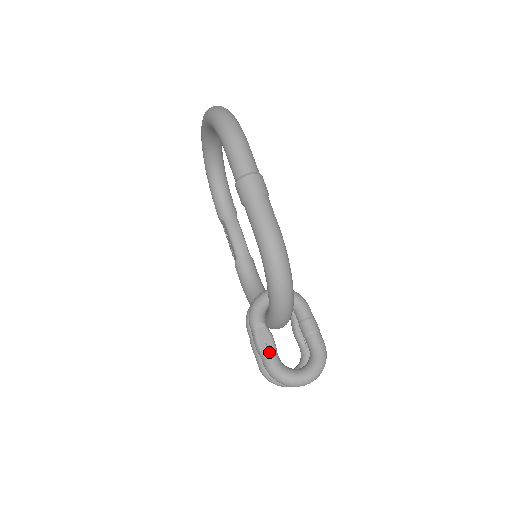
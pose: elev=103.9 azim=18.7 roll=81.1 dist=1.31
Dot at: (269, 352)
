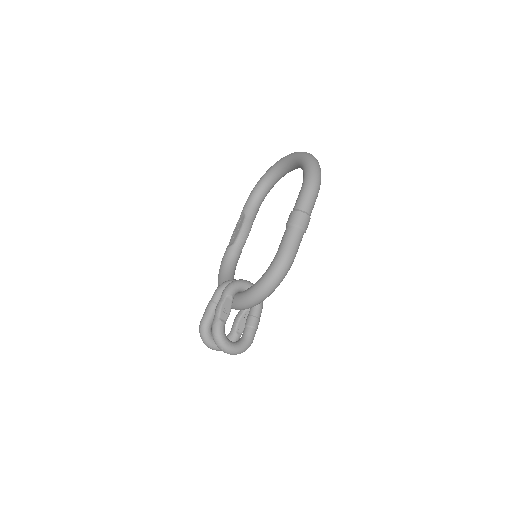
Dot at: (223, 317)
